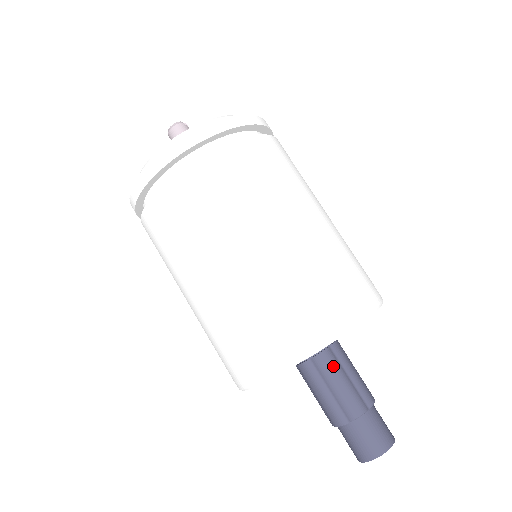
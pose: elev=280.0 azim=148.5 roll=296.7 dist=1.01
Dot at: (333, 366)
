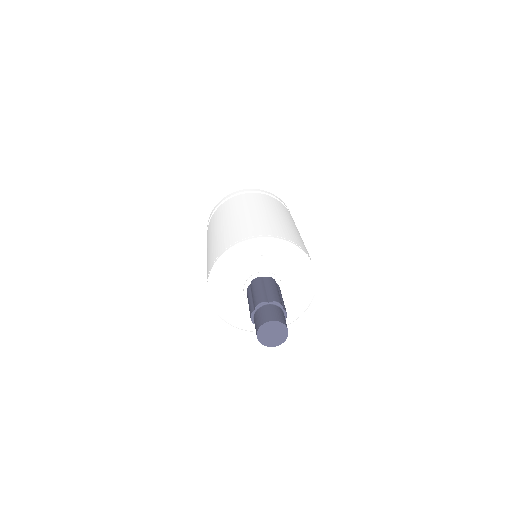
Dot at: (275, 284)
